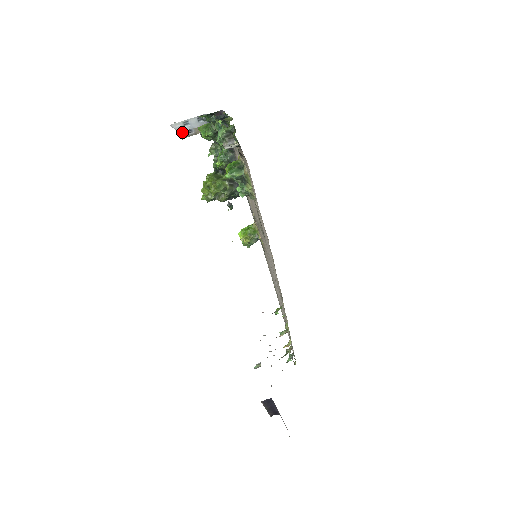
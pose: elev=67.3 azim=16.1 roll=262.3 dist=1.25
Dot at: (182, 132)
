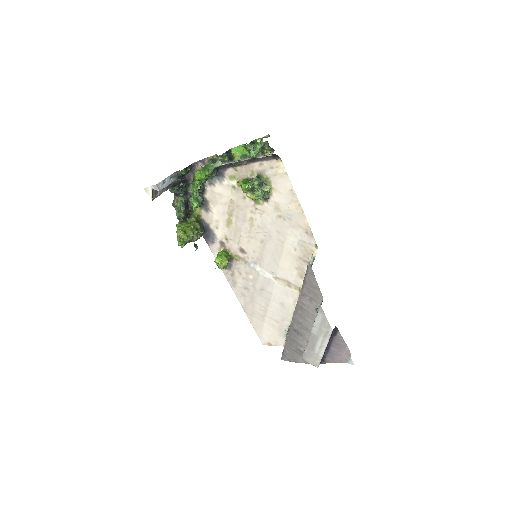
Dot at: (153, 194)
